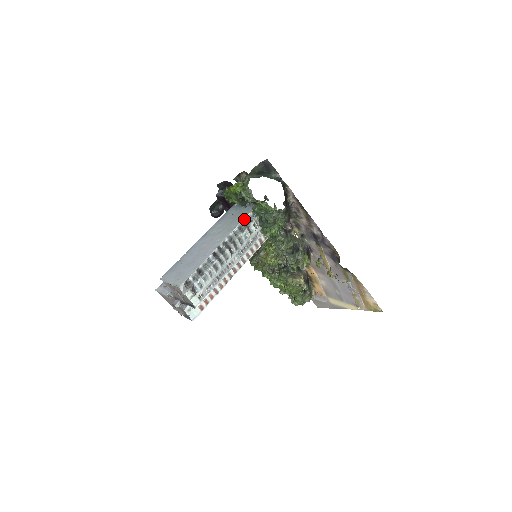
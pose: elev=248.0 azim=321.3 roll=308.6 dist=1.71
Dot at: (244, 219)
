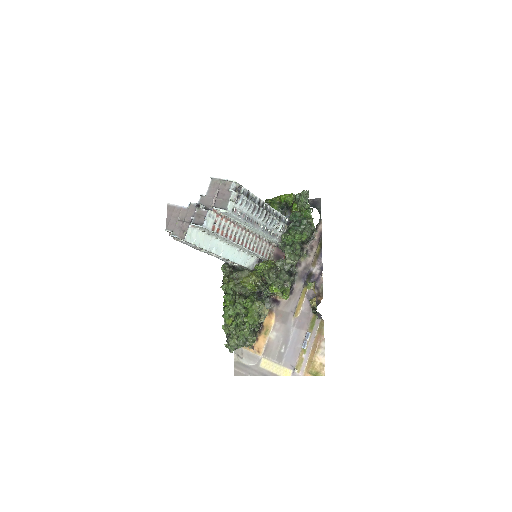
Dot at: (281, 214)
